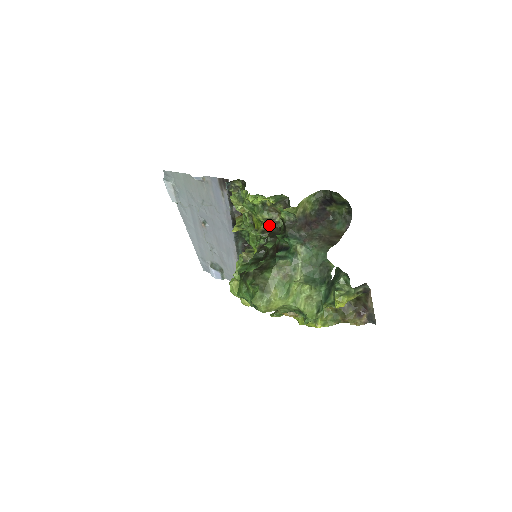
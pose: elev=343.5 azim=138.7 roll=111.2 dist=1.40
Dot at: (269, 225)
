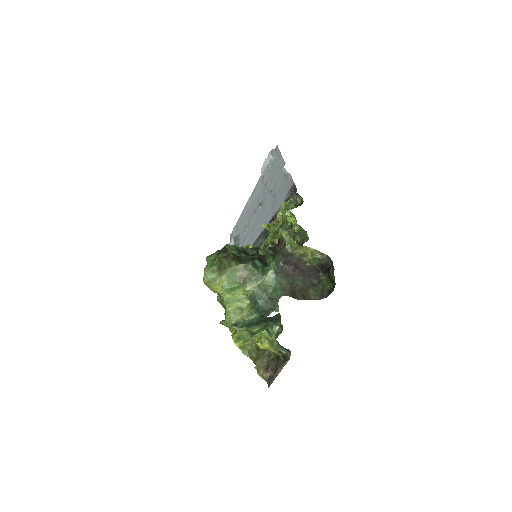
Dot at: (280, 243)
